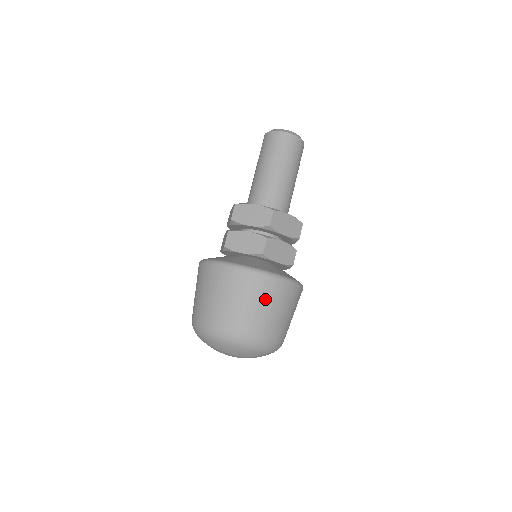
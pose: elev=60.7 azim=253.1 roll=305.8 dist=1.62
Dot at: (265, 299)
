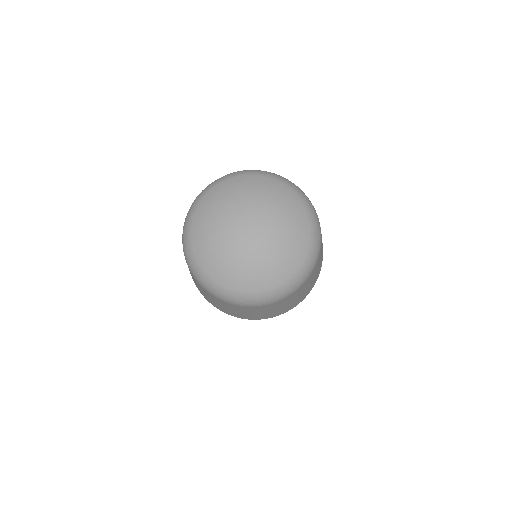
Dot at: occluded
